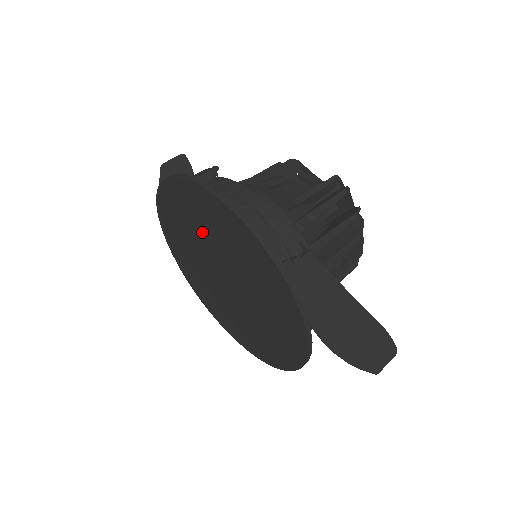
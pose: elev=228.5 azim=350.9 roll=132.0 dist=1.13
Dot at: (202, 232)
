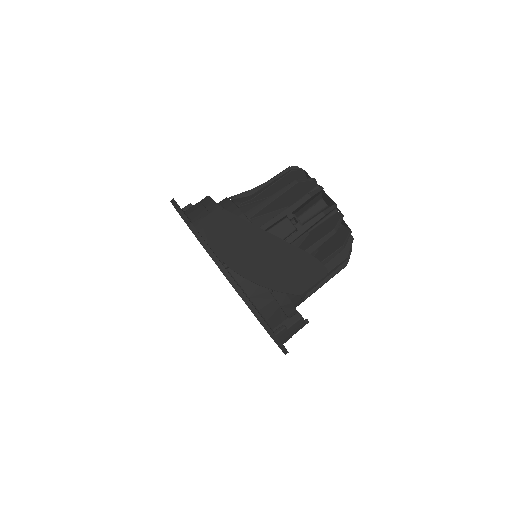
Dot at: occluded
